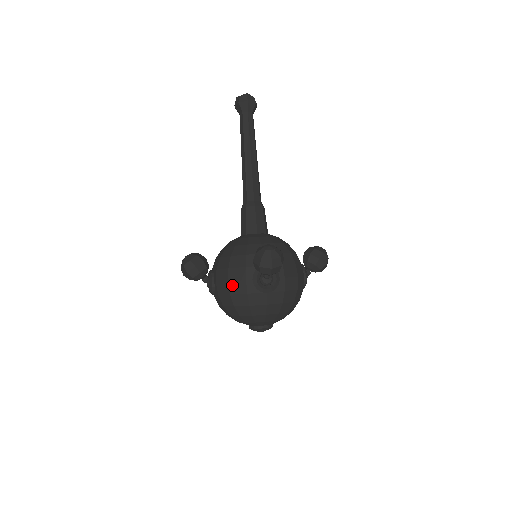
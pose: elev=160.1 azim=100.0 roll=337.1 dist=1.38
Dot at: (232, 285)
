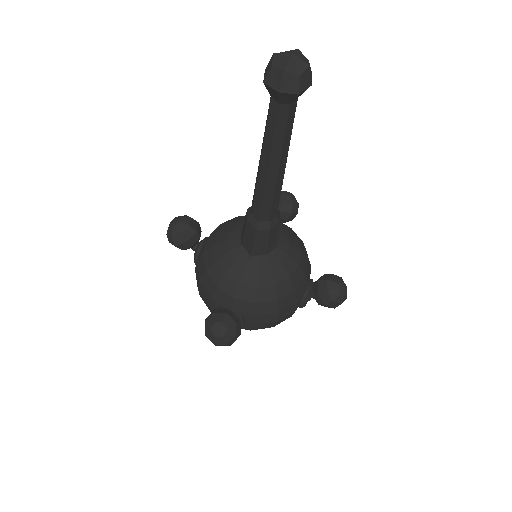
Dot at: (201, 295)
